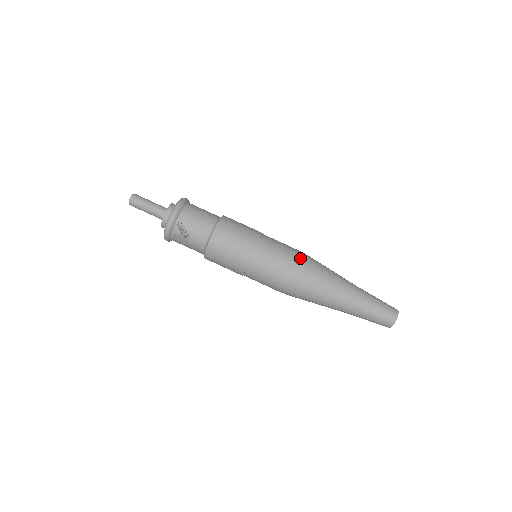
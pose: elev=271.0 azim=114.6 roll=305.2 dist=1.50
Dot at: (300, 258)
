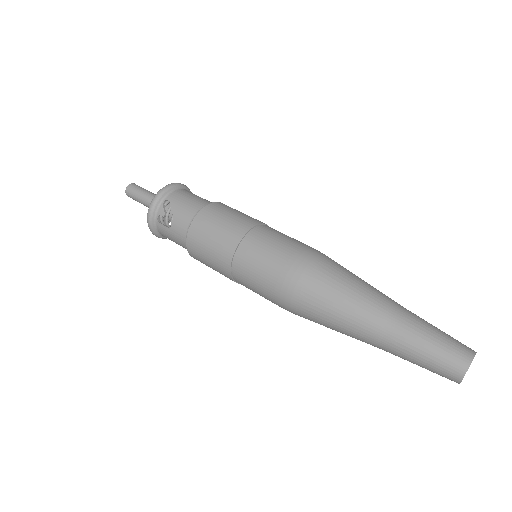
Dot at: (311, 250)
